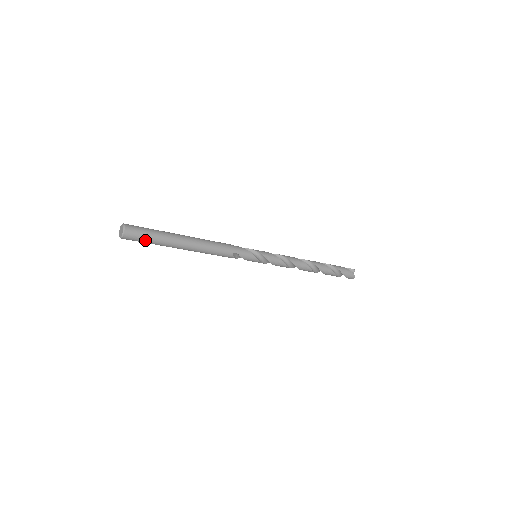
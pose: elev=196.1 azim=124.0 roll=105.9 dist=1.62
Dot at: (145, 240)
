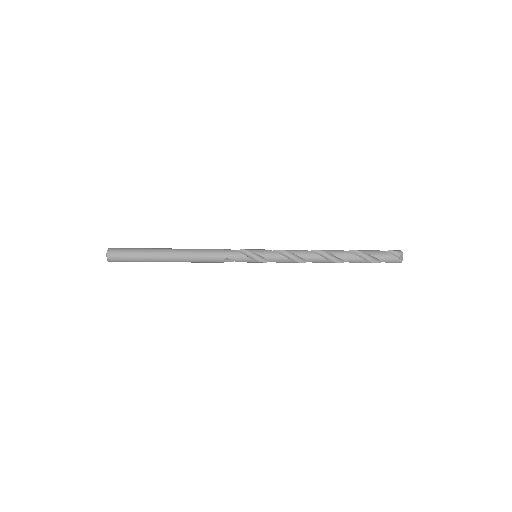
Dot at: (129, 261)
